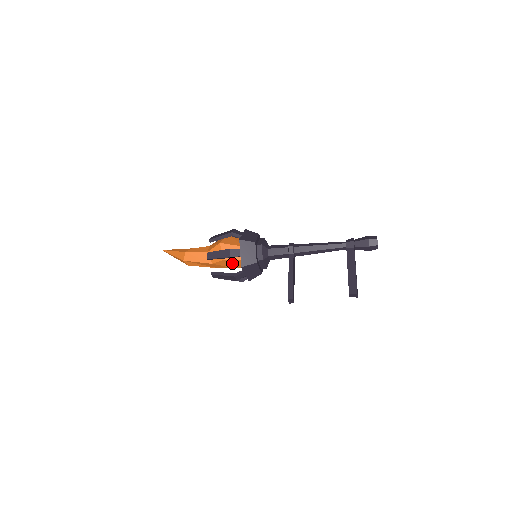
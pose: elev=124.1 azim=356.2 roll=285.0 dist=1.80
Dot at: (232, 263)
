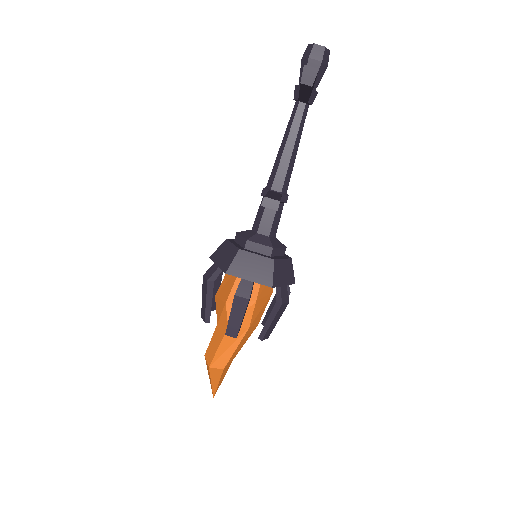
Dot at: occluded
